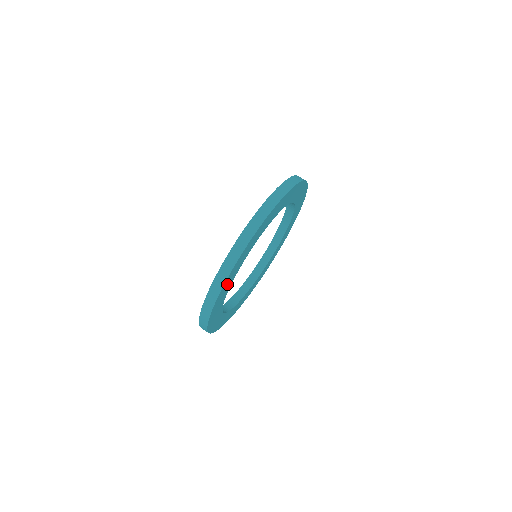
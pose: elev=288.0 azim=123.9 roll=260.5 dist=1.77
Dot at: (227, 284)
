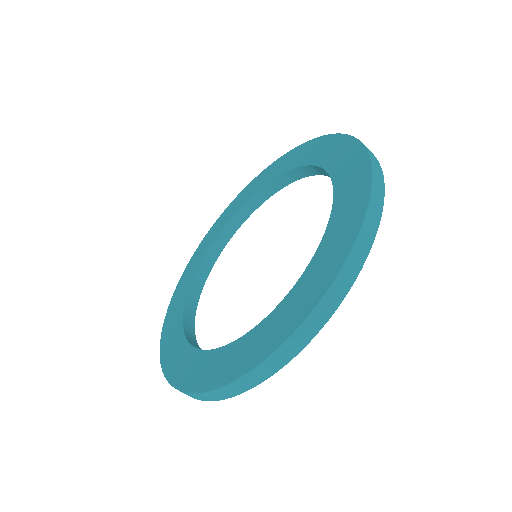
Dot at: occluded
